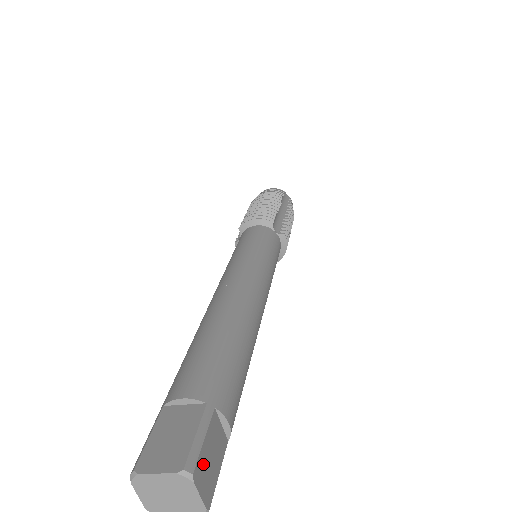
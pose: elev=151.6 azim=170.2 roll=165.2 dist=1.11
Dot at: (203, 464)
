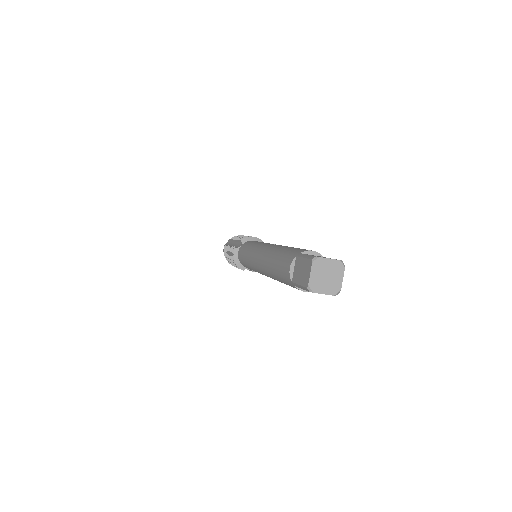
Dot at: occluded
